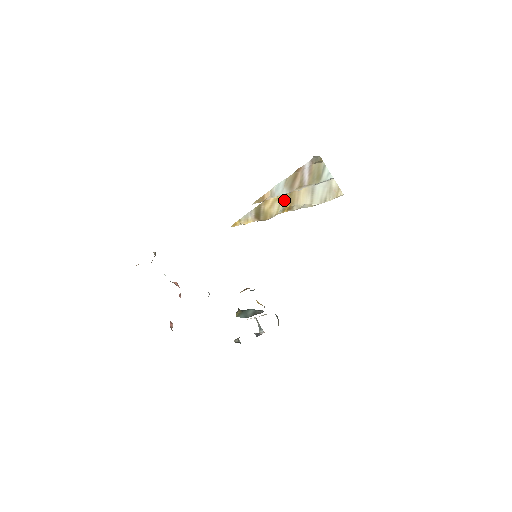
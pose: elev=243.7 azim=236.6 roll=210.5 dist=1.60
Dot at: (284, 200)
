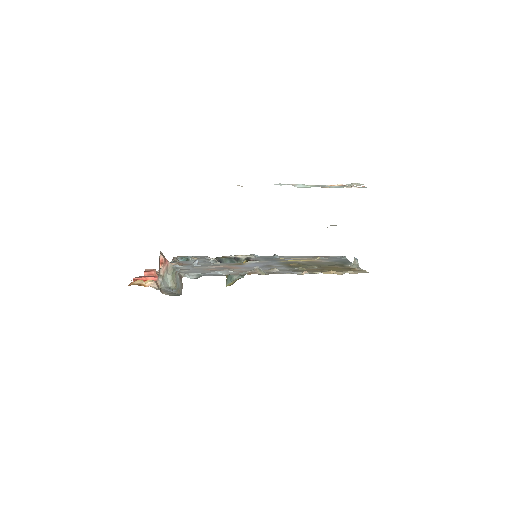
Dot at: occluded
